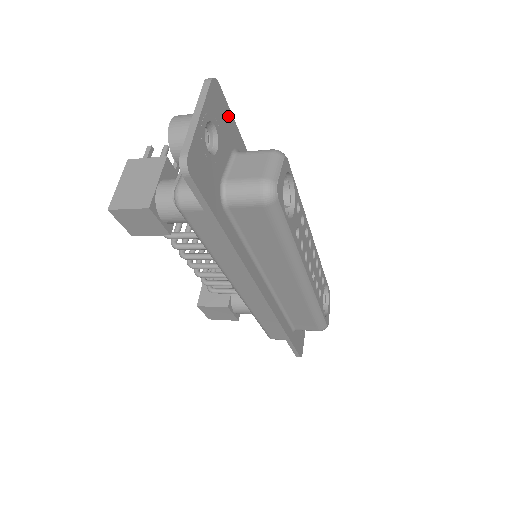
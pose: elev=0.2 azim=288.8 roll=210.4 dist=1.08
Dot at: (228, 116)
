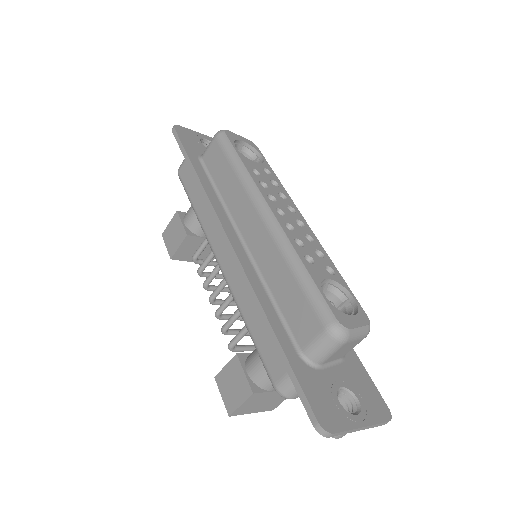
Dot at: occluded
